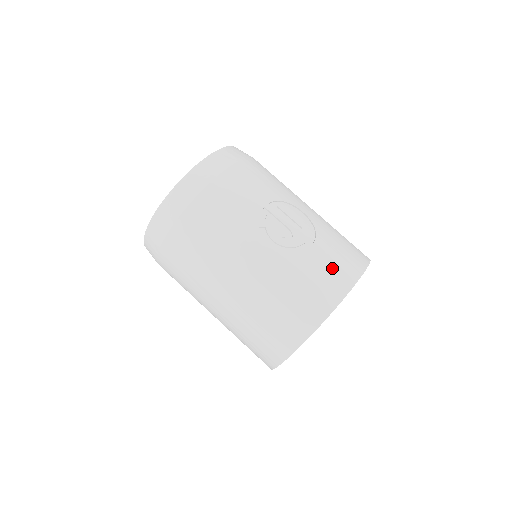
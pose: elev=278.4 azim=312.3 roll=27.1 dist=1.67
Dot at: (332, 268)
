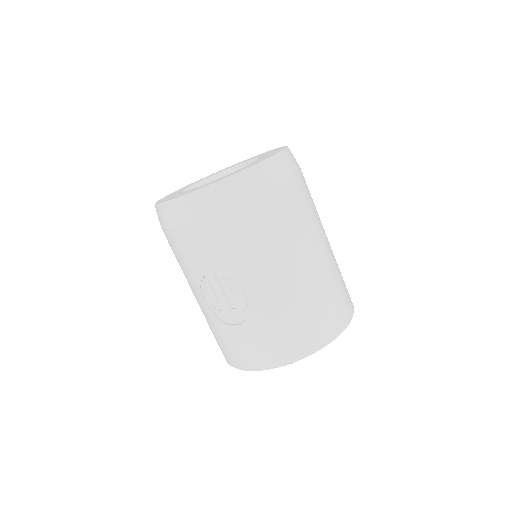
Dot at: (244, 350)
